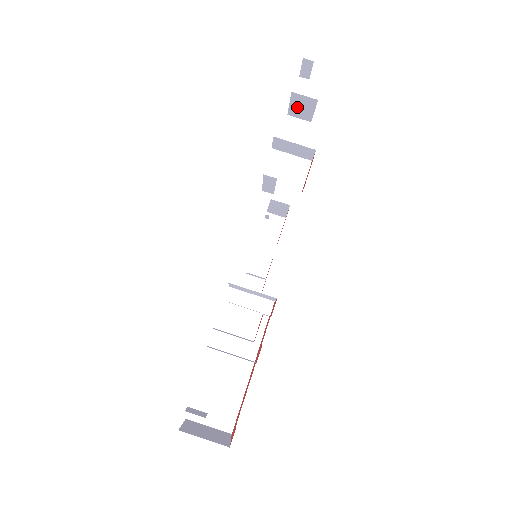
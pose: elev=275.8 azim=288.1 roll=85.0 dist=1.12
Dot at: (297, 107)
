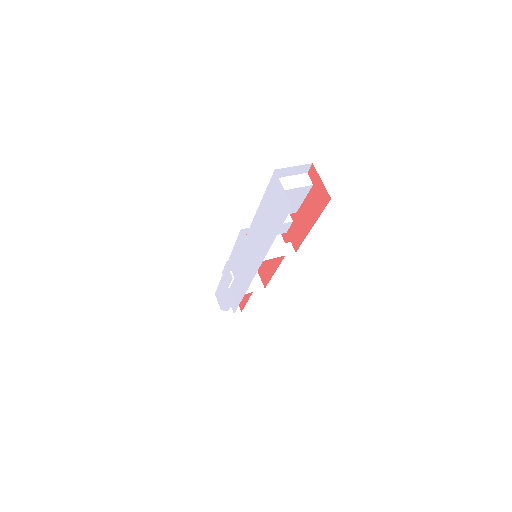
Dot at: occluded
